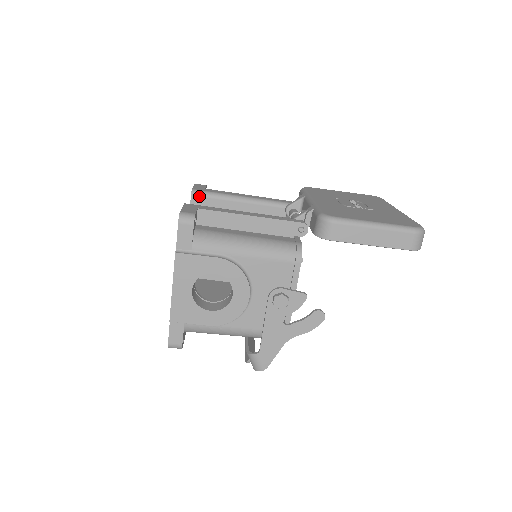
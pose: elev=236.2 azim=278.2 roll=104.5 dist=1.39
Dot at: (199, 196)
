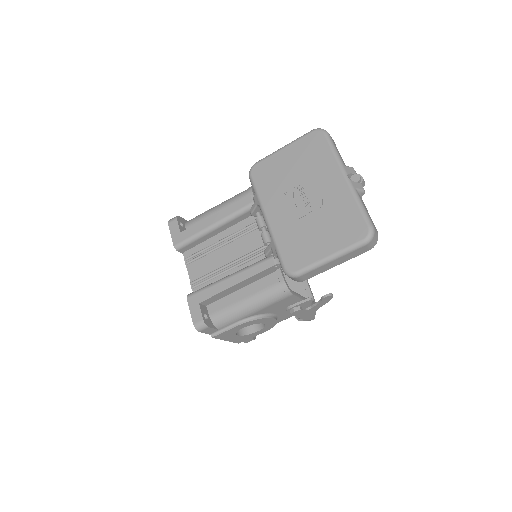
Dot at: (183, 248)
